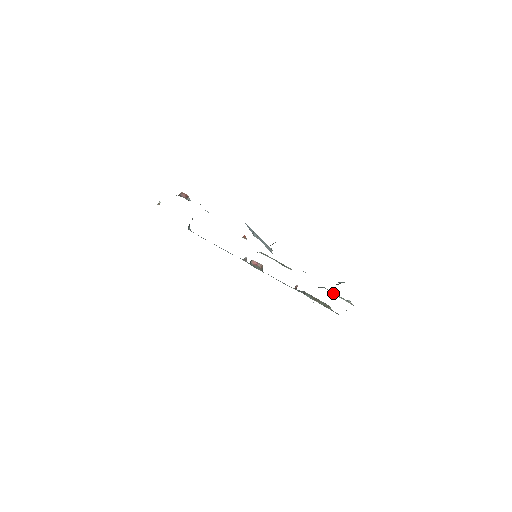
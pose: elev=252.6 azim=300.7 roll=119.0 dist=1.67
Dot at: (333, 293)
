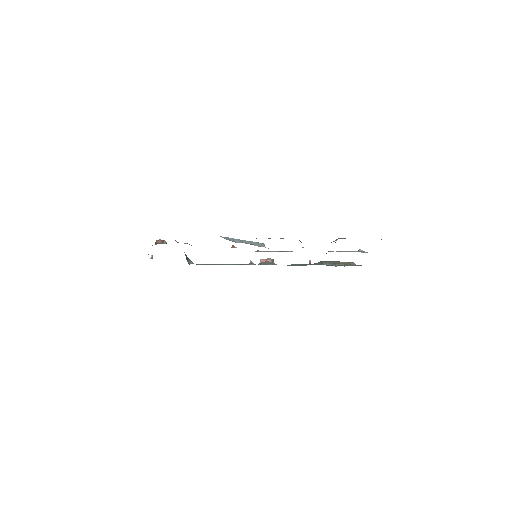
Dot at: occluded
